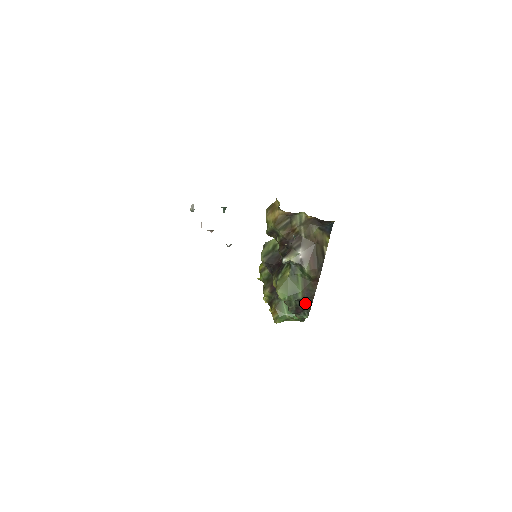
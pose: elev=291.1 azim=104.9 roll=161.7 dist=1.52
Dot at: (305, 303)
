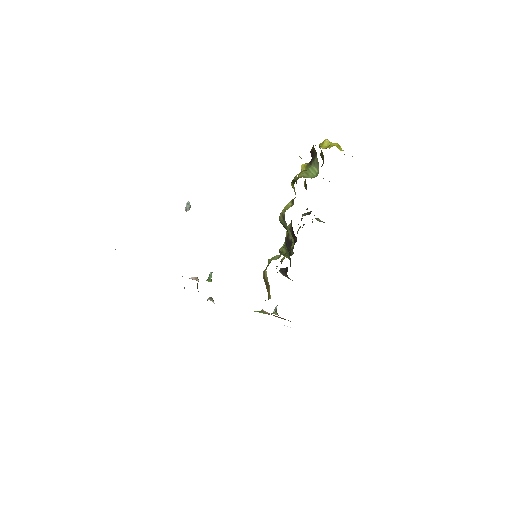
Dot at: occluded
